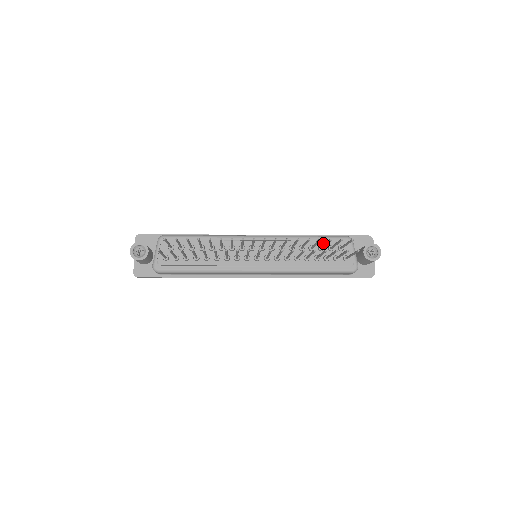
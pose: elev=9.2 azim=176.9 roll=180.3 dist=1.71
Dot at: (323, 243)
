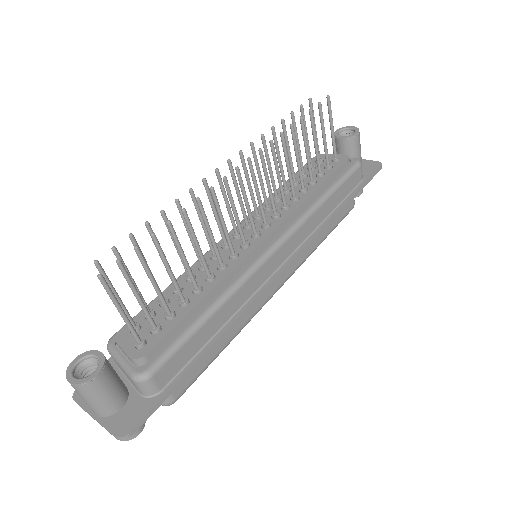
Dot at: (298, 173)
